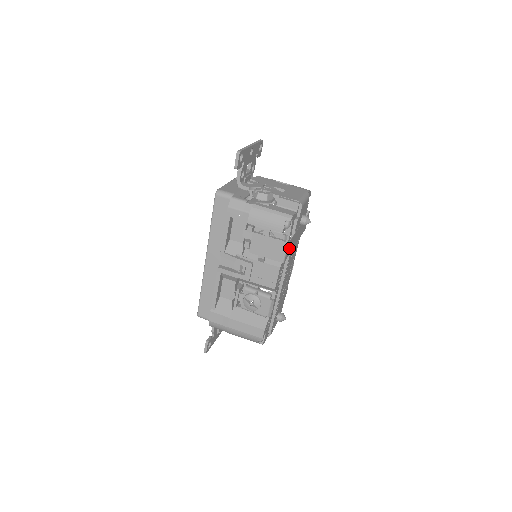
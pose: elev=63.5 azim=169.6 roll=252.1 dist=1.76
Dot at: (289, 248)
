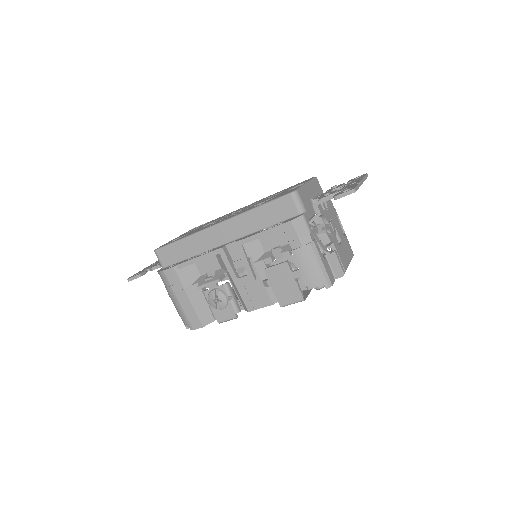
Dot at: occluded
